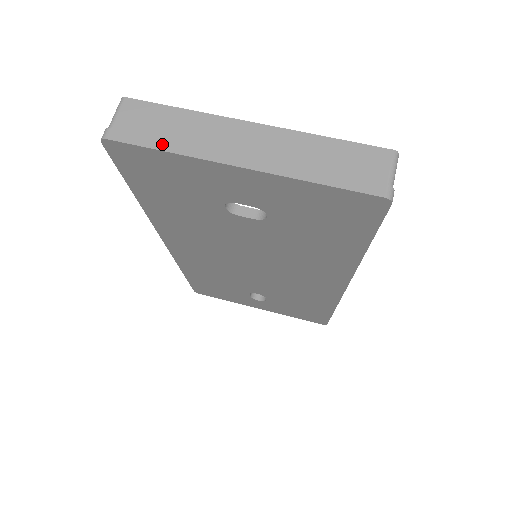
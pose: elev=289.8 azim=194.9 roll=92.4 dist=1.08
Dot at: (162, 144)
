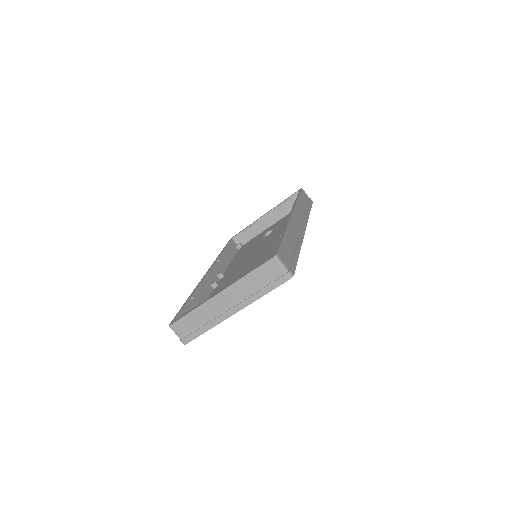
Dot at: (203, 330)
